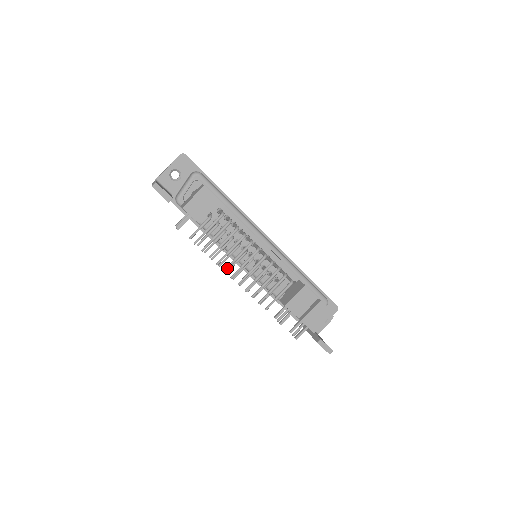
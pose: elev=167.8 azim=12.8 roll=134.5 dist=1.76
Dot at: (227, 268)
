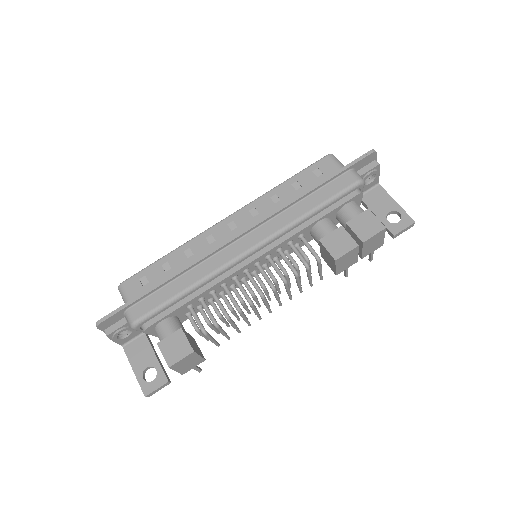
Dot at: (259, 318)
